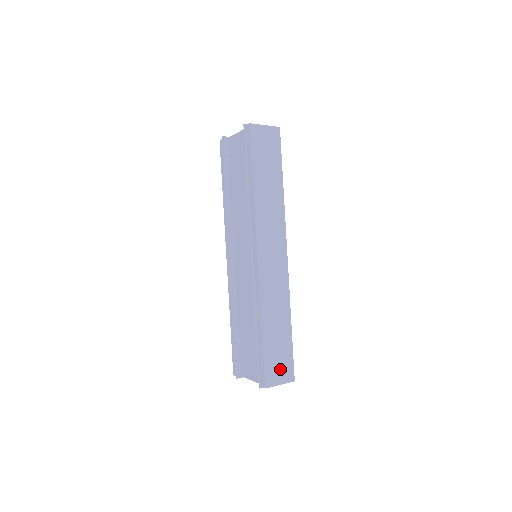
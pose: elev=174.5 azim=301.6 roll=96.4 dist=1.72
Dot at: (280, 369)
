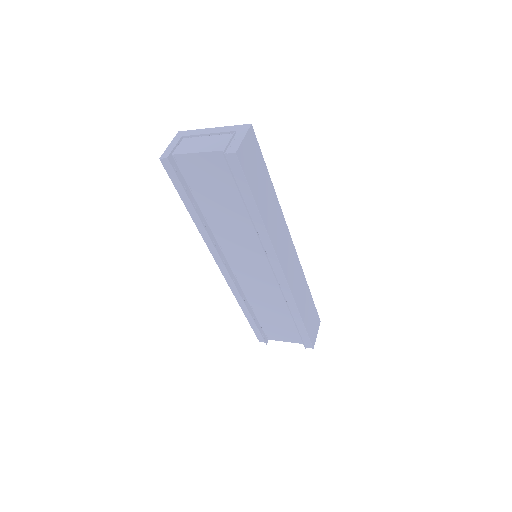
Dot at: (314, 326)
